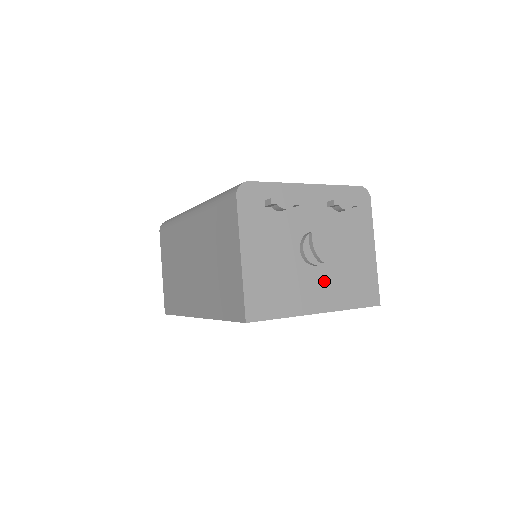
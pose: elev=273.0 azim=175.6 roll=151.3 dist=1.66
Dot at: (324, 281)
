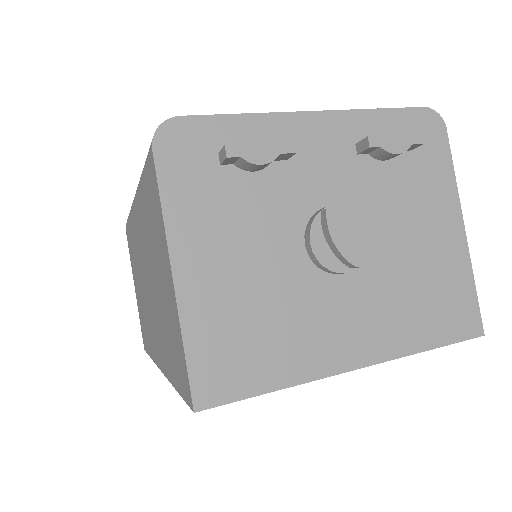
Dot at: (363, 302)
